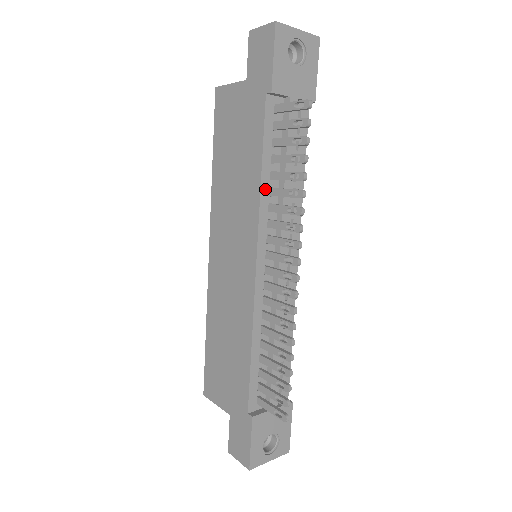
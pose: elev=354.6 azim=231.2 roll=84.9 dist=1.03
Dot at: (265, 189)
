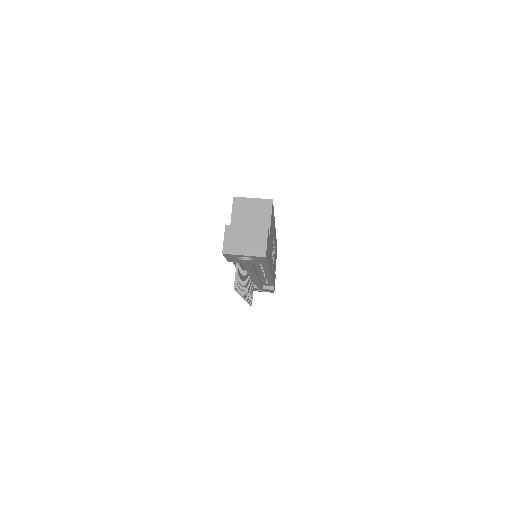
Dot at: occluded
